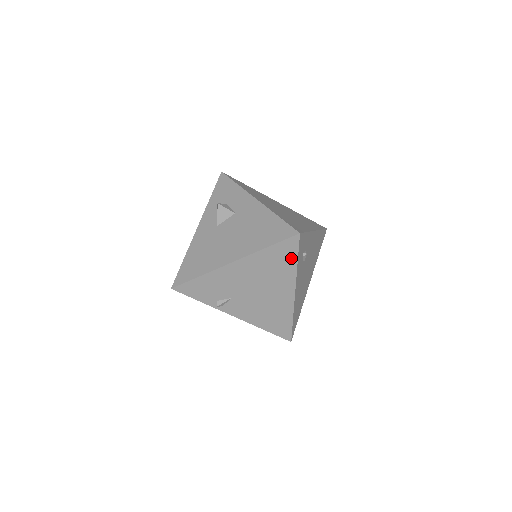
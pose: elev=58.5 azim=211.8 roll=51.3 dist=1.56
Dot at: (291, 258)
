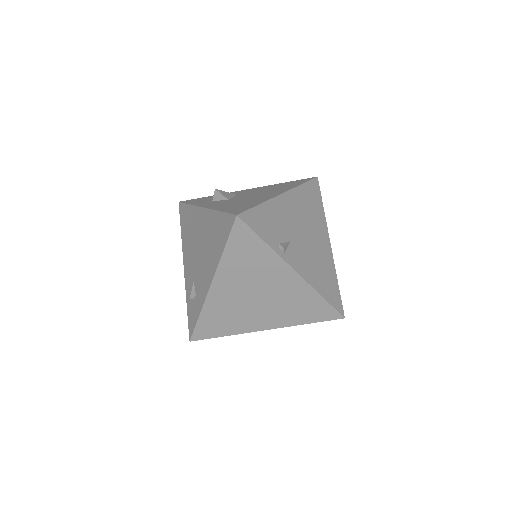
Dot at: (319, 201)
